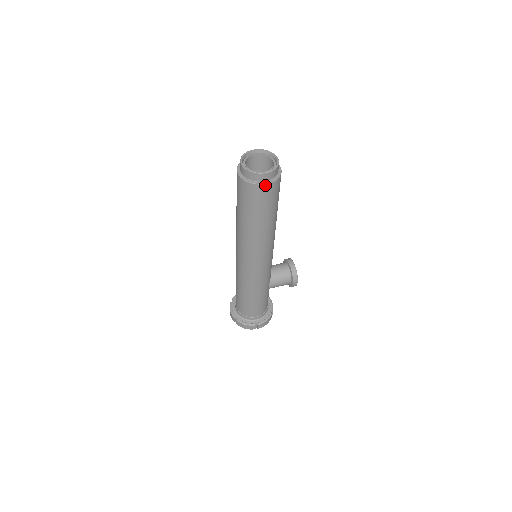
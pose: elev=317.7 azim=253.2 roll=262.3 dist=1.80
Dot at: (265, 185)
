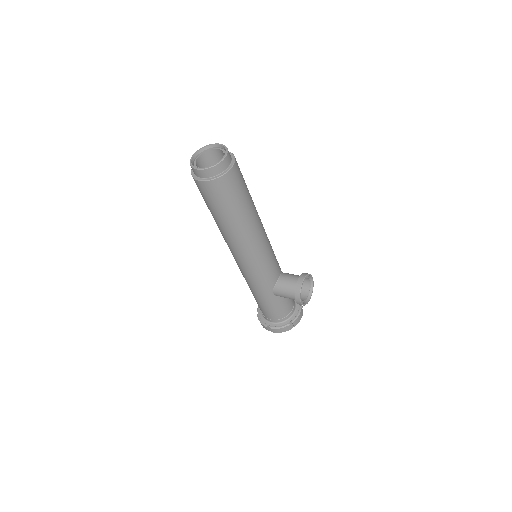
Dot at: (202, 182)
